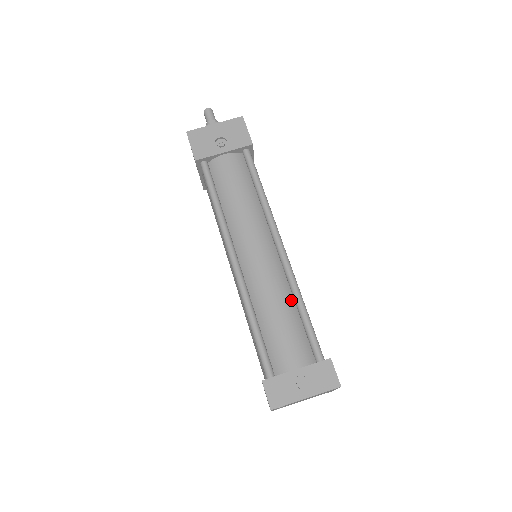
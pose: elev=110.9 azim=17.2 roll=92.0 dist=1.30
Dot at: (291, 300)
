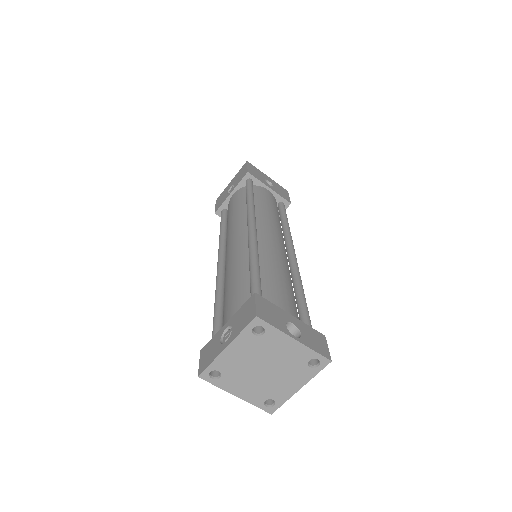
Dot at: occluded
